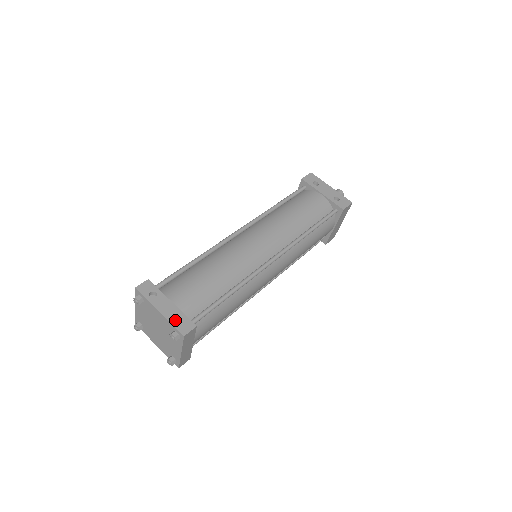
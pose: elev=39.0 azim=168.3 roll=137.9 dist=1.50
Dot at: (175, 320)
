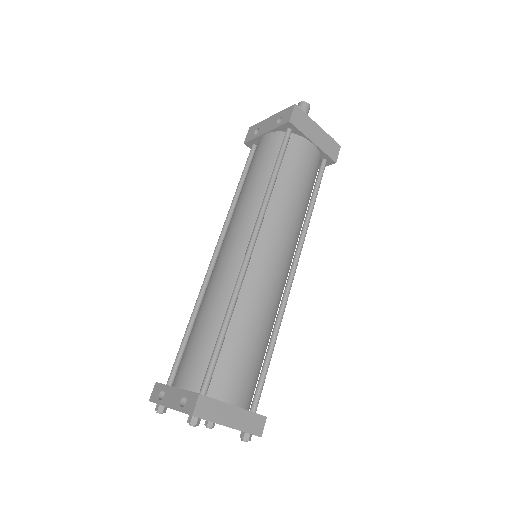
Dot at: occluded
